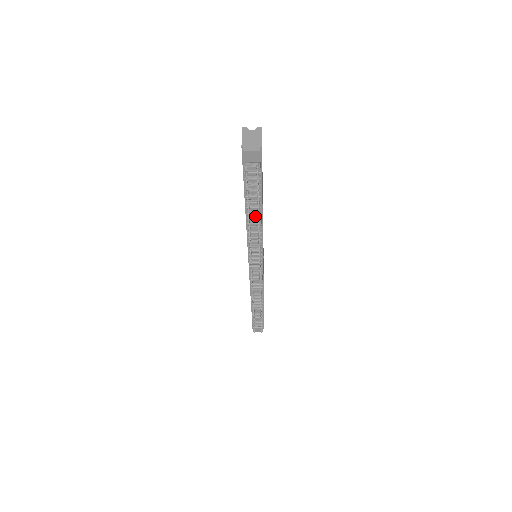
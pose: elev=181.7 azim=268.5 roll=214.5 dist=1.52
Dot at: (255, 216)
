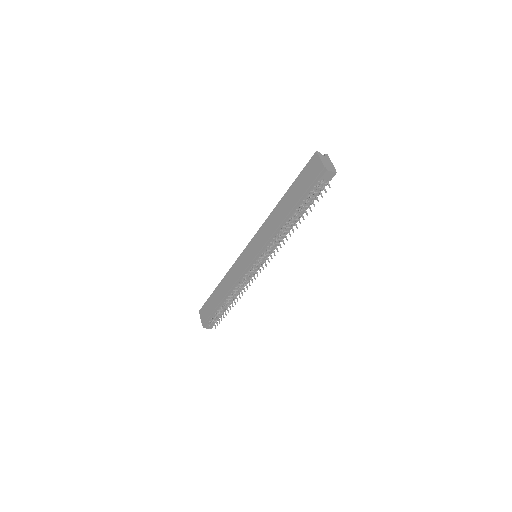
Dot at: (292, 222)
